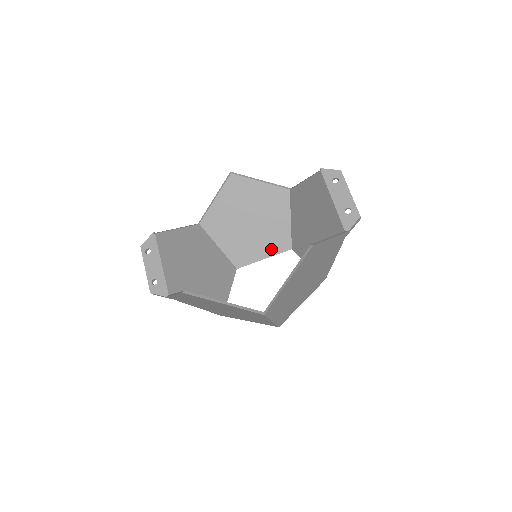
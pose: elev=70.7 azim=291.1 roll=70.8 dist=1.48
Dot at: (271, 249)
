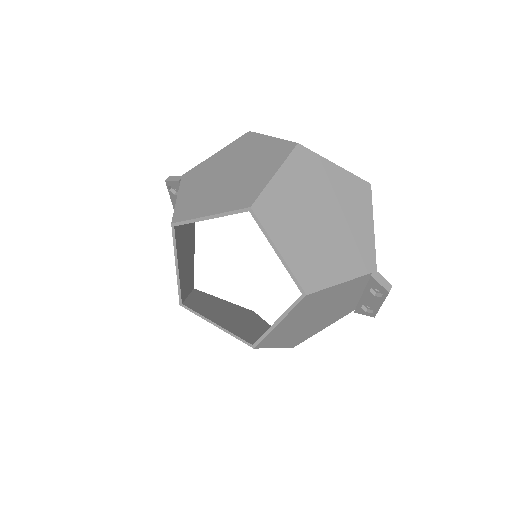
Dot at: (232, 330)
